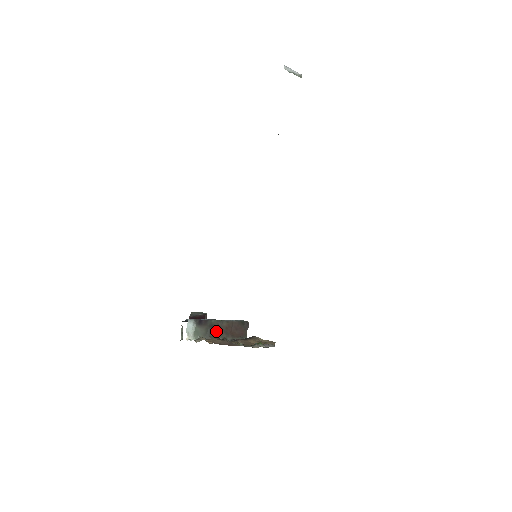
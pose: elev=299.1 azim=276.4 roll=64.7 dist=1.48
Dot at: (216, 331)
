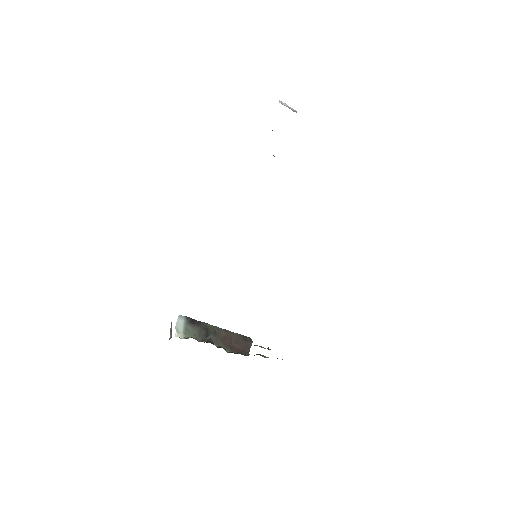
Dot at: (211, 337)
